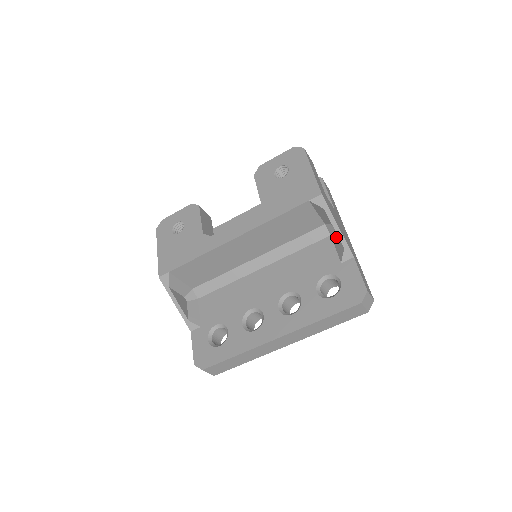
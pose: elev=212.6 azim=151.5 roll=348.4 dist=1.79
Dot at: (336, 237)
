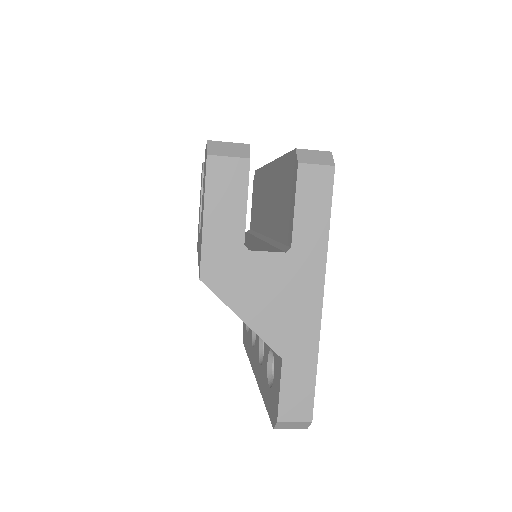
Dot at: occluded
